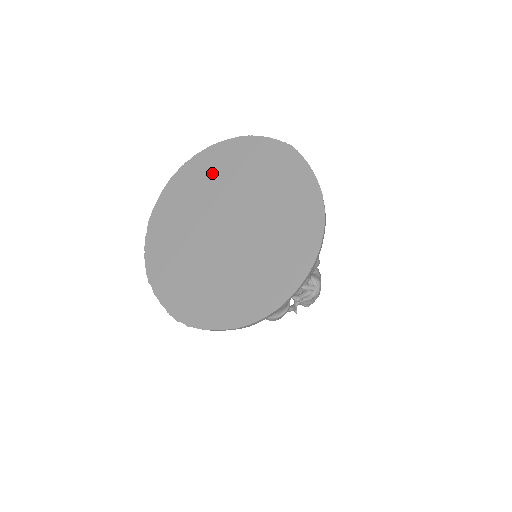
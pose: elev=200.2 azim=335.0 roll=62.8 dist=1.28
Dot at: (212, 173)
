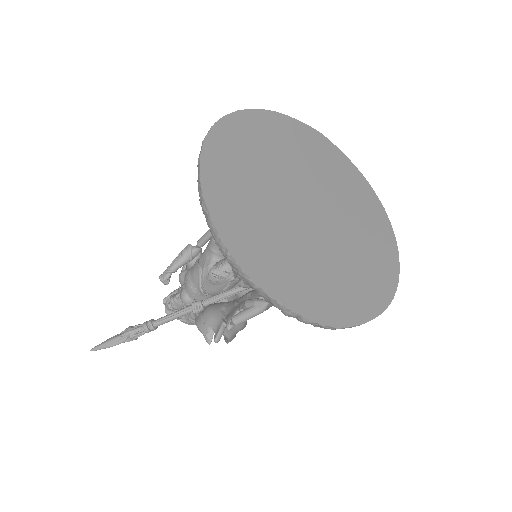
Dot at: (259, 144)
